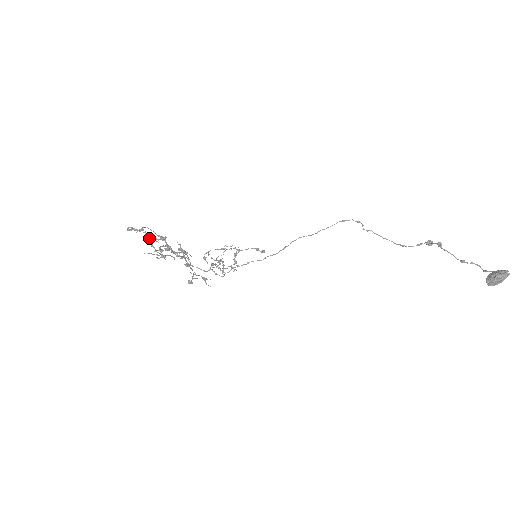
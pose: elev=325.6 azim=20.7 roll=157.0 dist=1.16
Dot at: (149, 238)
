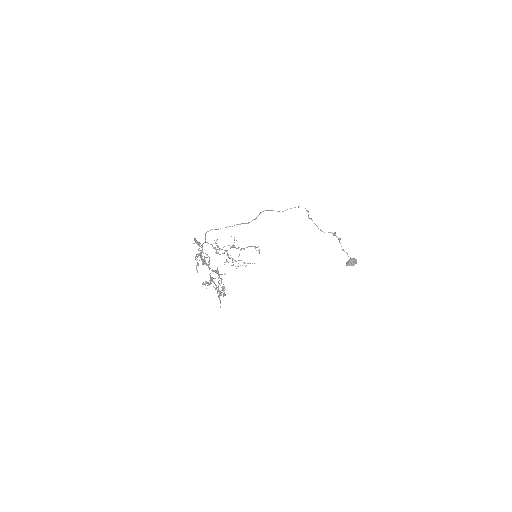
Dot at: (215, 285)
